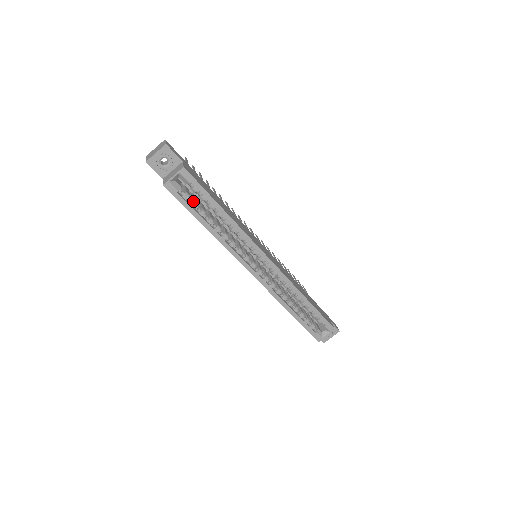
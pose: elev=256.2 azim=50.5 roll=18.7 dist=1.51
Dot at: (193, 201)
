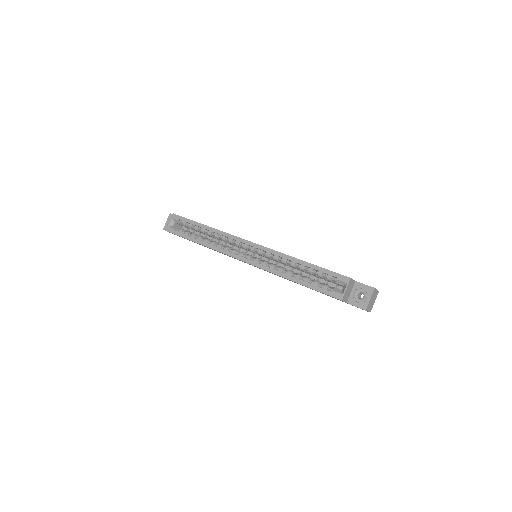
Dot at: (187, 232)
